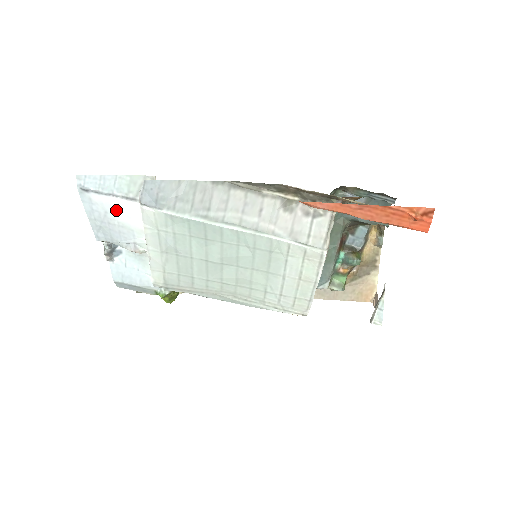
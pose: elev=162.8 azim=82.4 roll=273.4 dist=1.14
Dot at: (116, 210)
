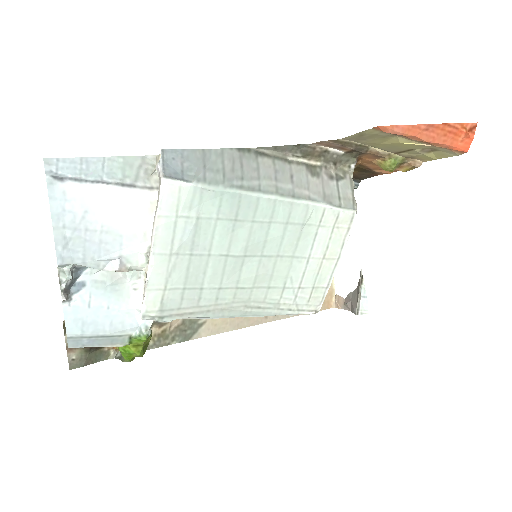
Dot at: (103, 206)
